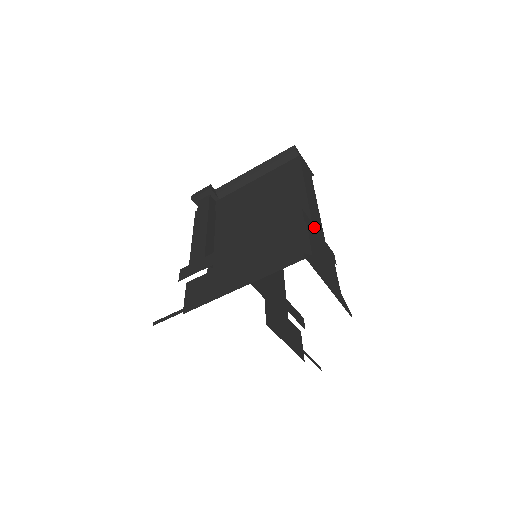
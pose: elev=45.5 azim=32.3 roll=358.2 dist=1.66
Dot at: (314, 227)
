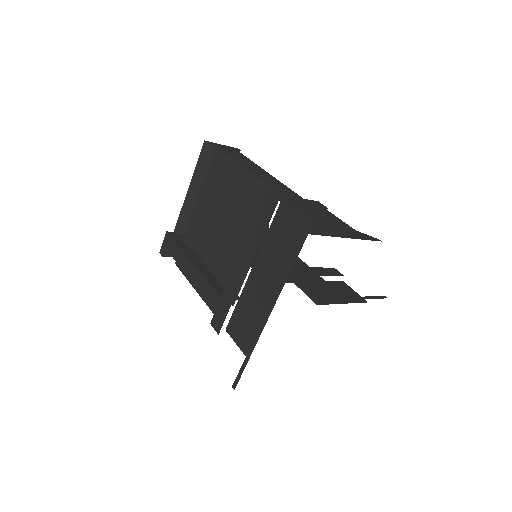
Dot at: (286, 197)
